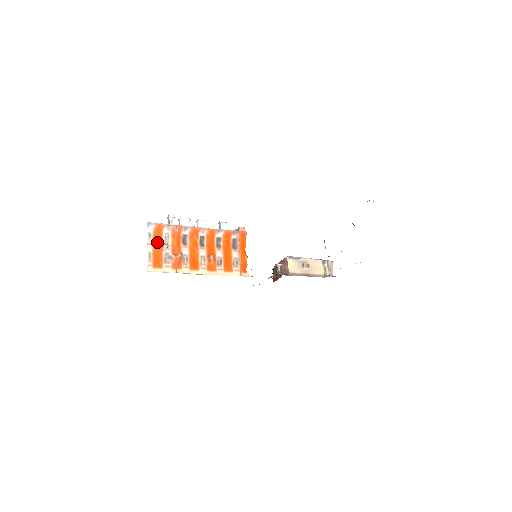
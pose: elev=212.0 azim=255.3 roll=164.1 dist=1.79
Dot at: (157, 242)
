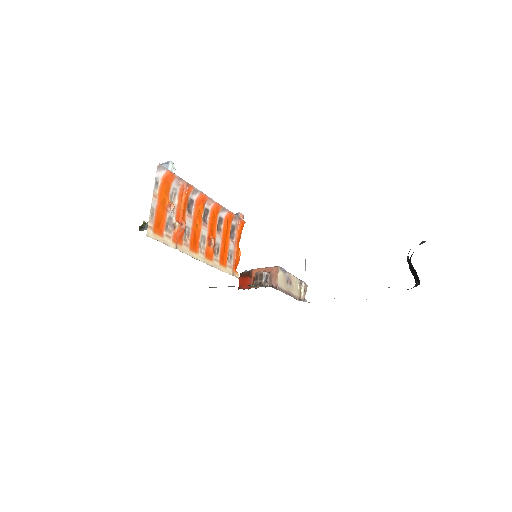
Dot at: (163, 197)
